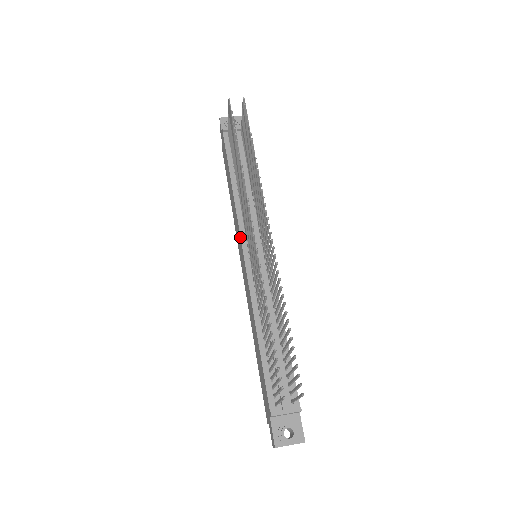
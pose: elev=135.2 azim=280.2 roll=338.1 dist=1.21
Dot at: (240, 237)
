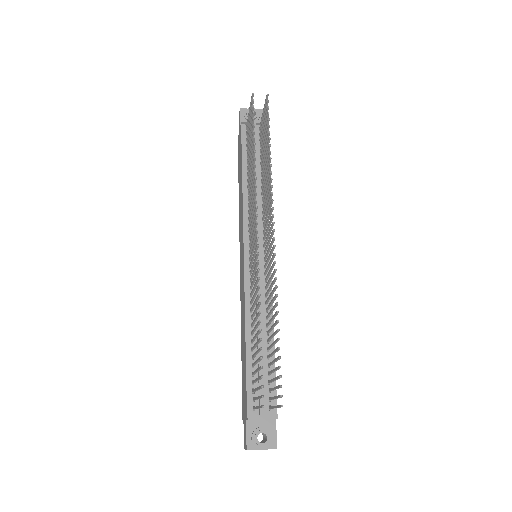
Dot at: (243, 235)
